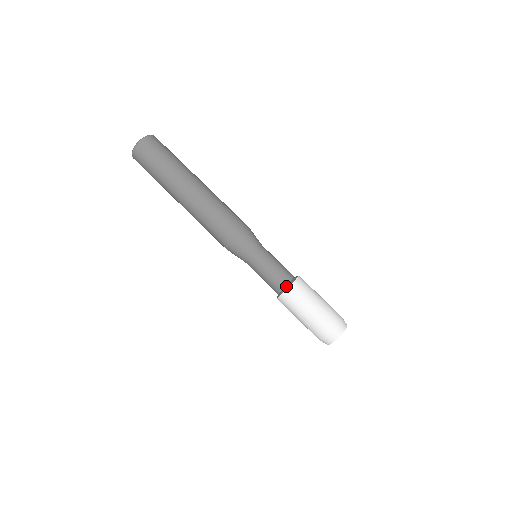
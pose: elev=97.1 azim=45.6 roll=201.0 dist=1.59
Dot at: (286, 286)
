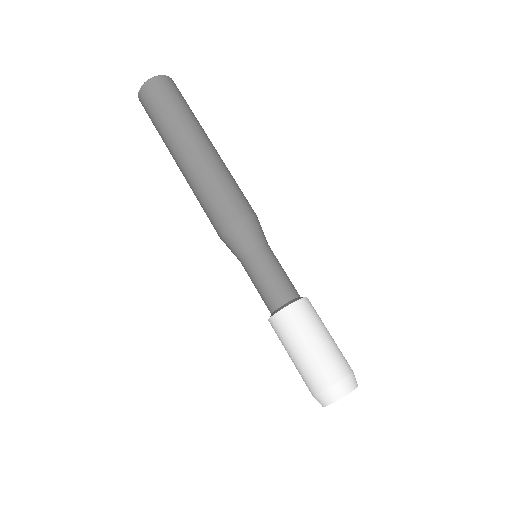
Dot at: (287, 303)
